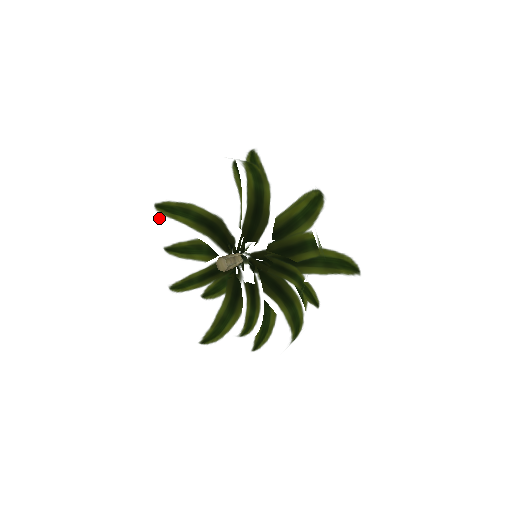
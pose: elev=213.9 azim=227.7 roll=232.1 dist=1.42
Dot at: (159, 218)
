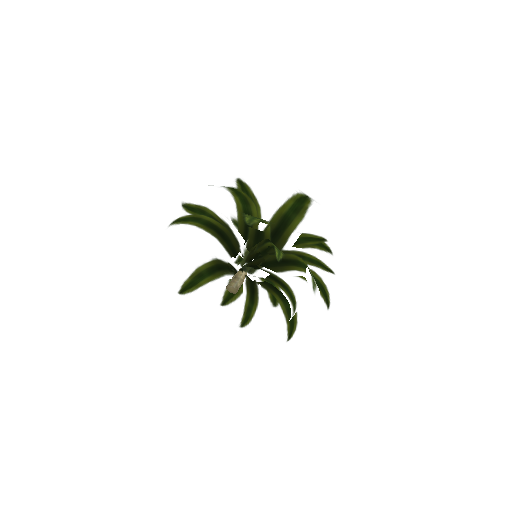
Dot at: (192, 296)
